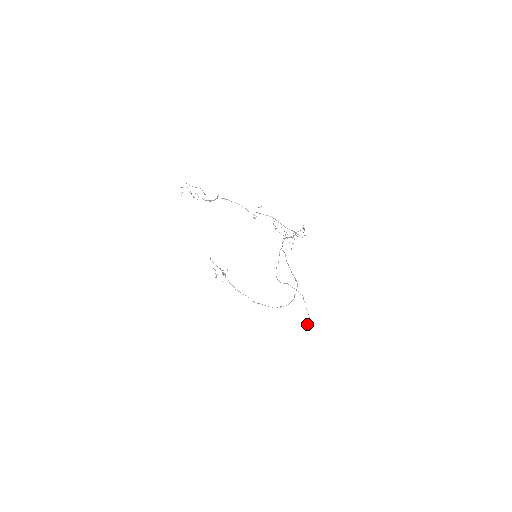
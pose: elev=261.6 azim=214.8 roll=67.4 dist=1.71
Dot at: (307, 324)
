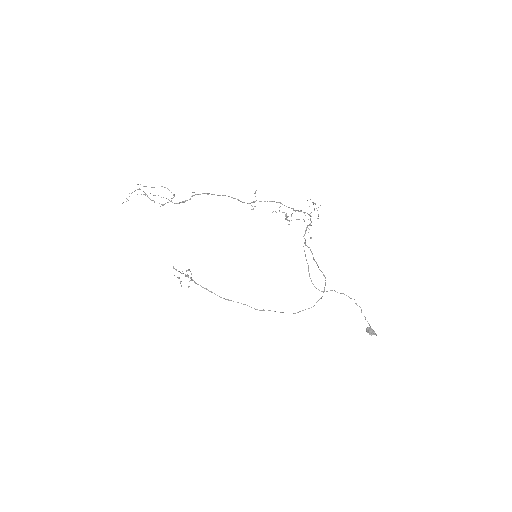
Dot at: (370, 334)
